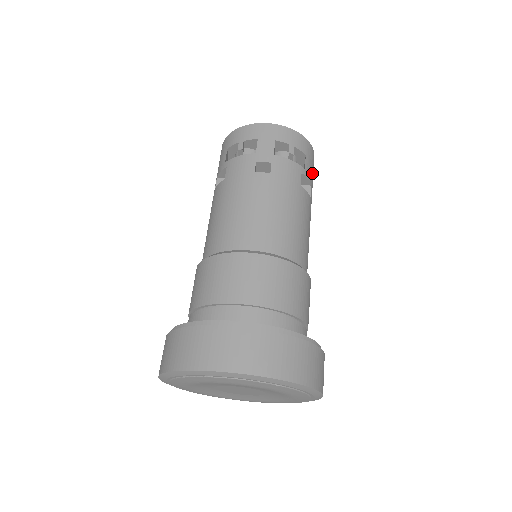
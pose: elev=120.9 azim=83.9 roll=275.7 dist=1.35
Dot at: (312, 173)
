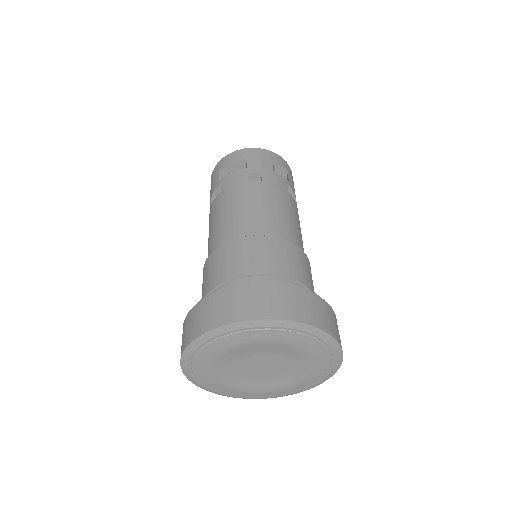
Dot at: (294, 189)
